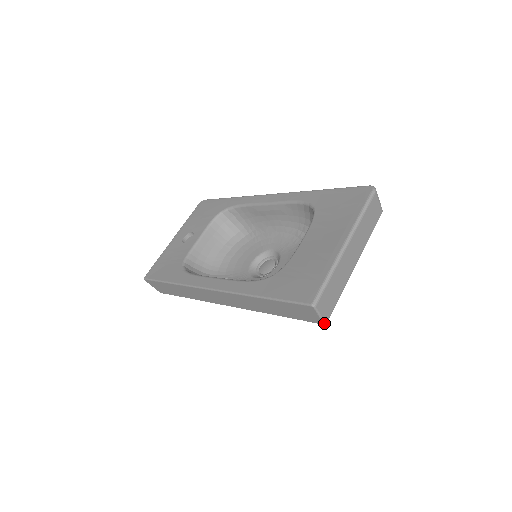
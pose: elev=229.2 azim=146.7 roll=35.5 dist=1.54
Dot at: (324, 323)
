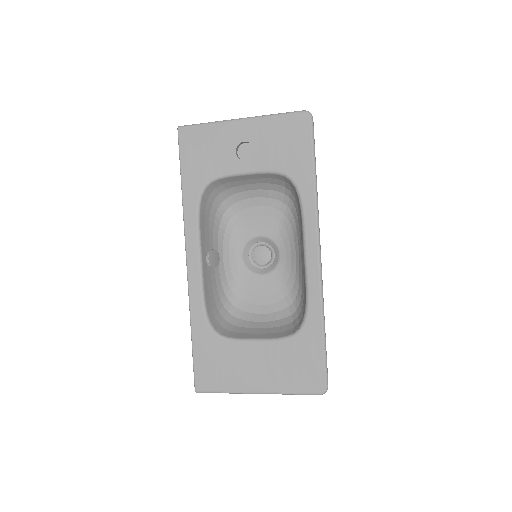
Dot at: occluded
